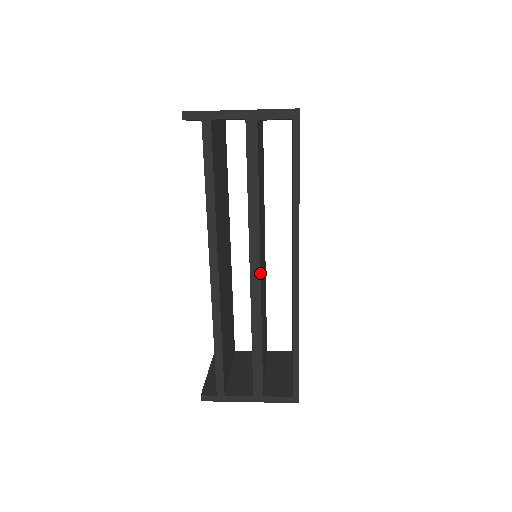
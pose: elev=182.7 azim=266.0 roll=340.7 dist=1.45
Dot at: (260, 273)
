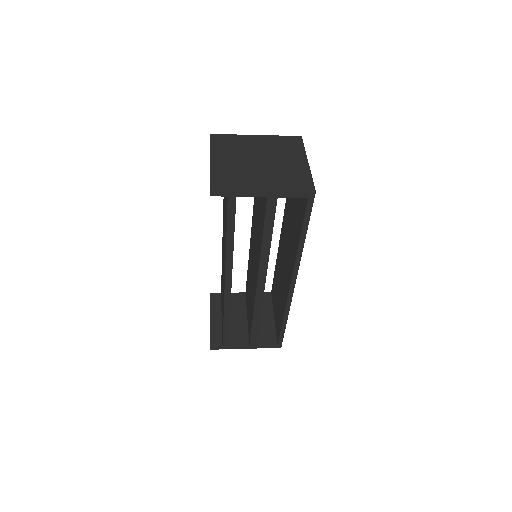
Dot at: occluded
